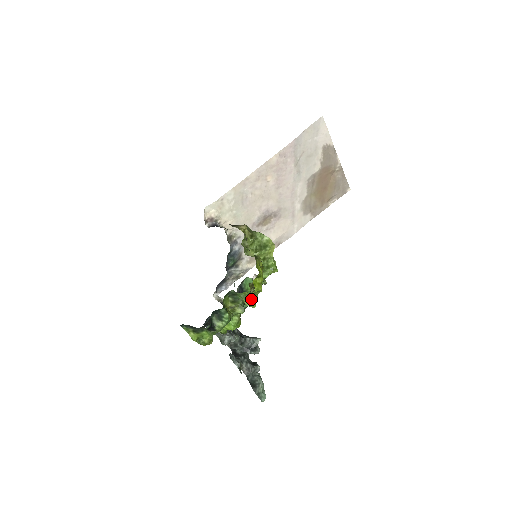
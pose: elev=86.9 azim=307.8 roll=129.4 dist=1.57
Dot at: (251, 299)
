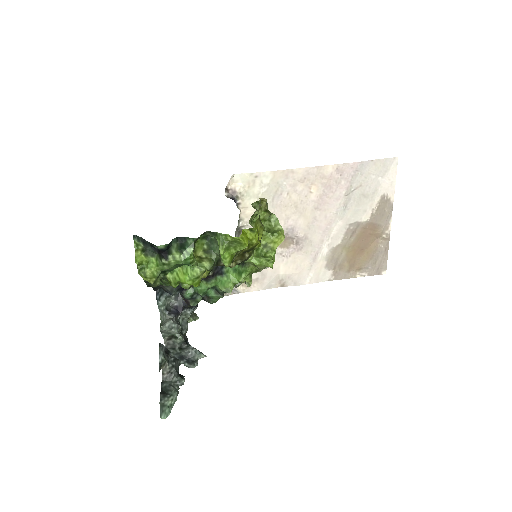
Dot at: (228, 252)
